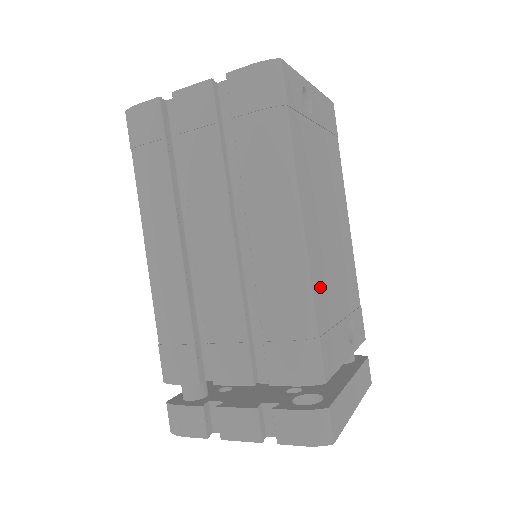
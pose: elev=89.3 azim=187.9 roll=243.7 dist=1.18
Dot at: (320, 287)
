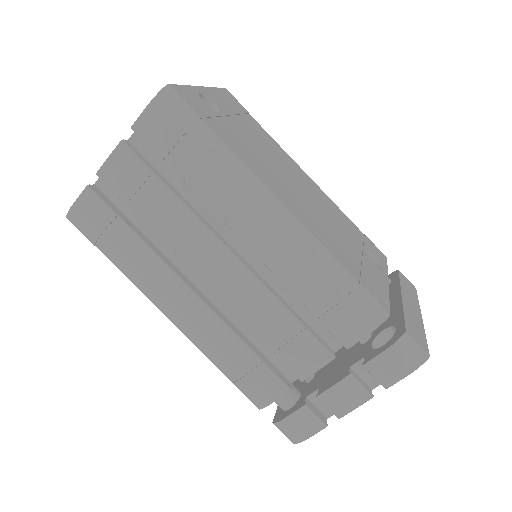
Dot at: (330, 244)
